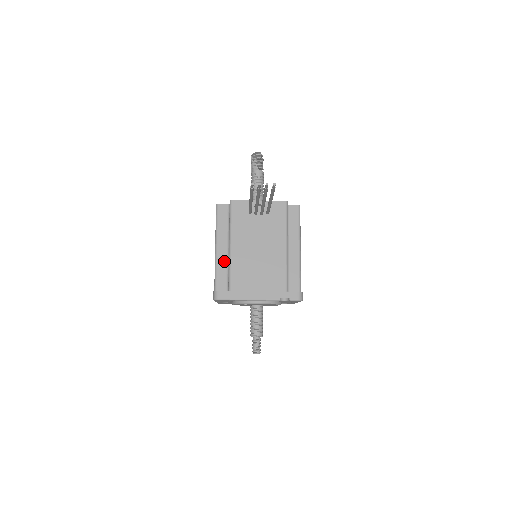
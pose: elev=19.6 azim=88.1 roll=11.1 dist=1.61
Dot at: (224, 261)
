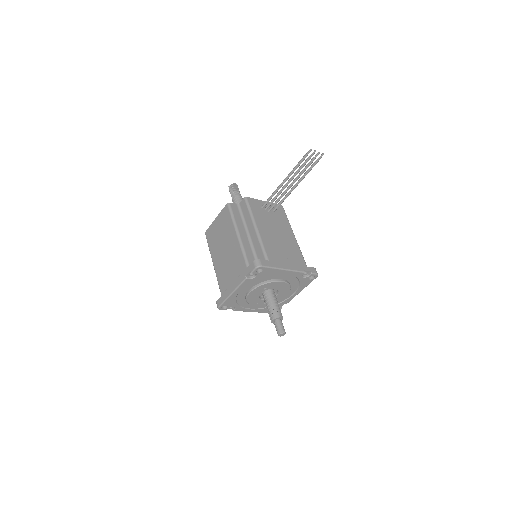
Dot at: (248, 244)
